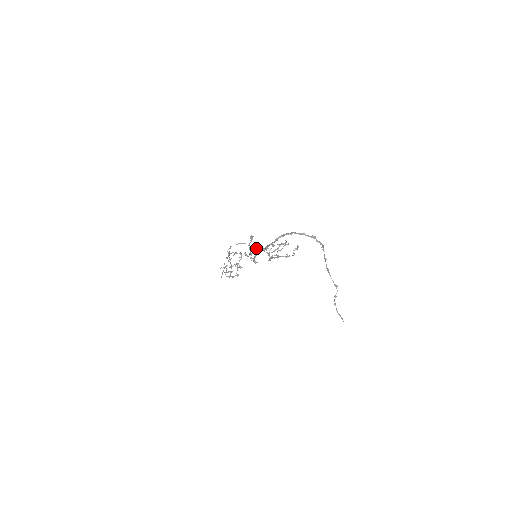
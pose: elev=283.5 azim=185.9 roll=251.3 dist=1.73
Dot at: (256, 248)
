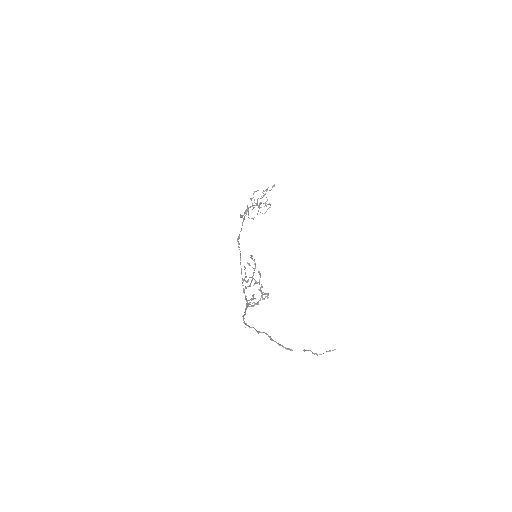
Dot at: (245, 287)
